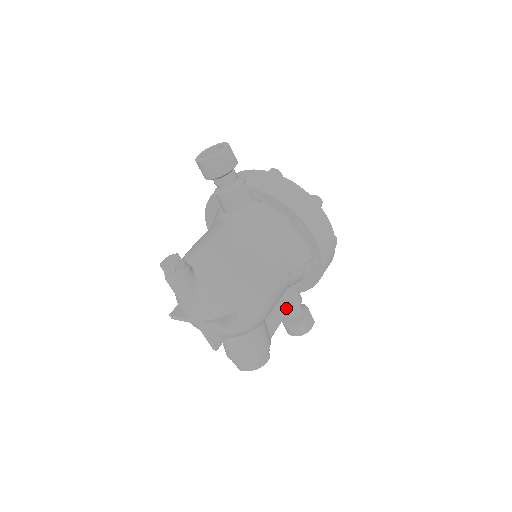
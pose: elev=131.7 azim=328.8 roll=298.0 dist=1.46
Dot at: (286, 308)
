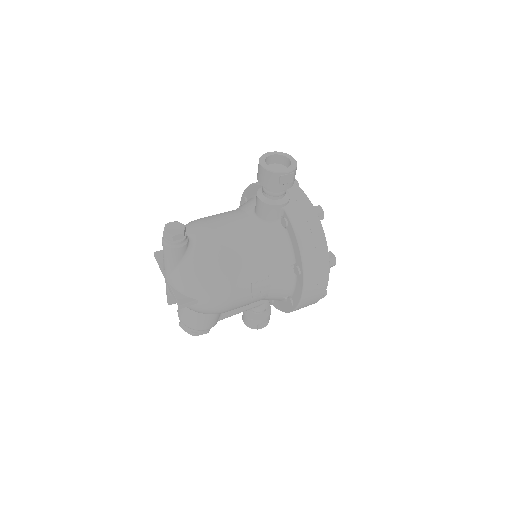
Dot at: (250, 307)
